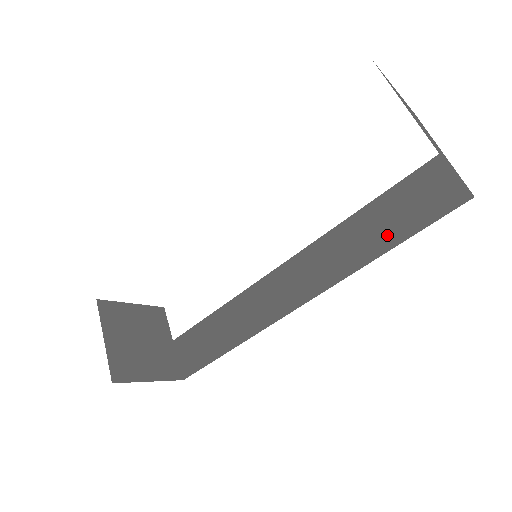
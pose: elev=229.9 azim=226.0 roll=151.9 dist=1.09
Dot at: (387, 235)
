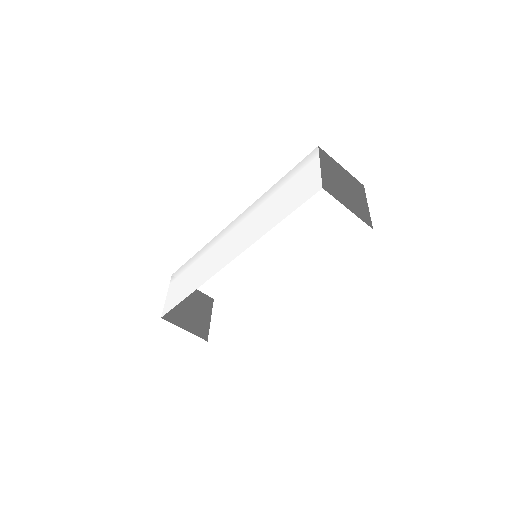
Dot at: occluded
